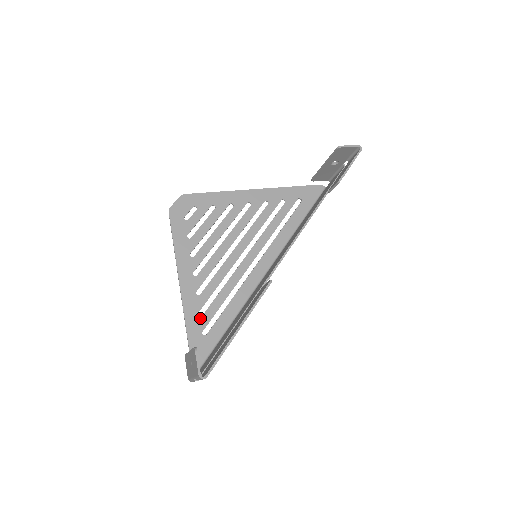
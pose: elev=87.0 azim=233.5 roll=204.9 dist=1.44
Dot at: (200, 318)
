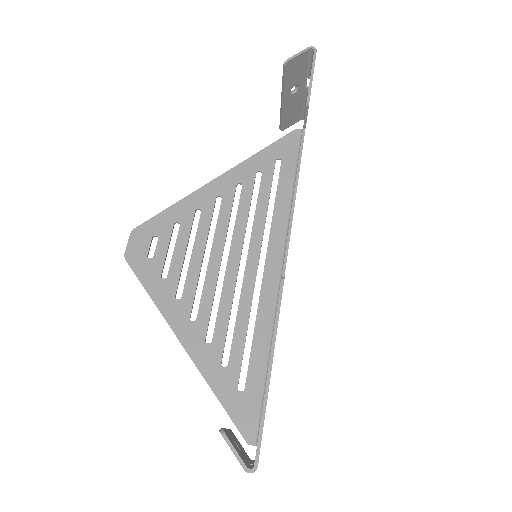
Dot at: (226, 371)
